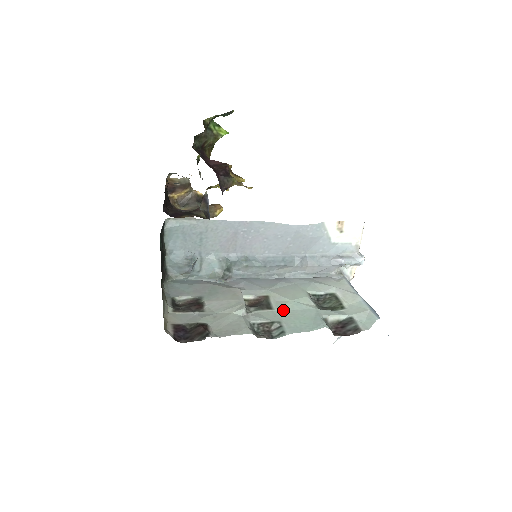
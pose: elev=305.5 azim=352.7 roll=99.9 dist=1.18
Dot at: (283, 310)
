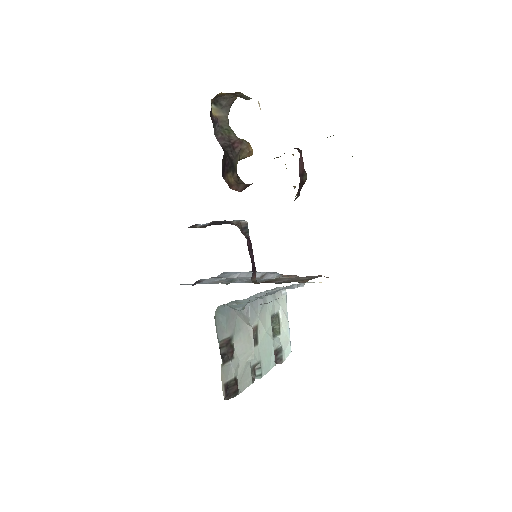
Dot at: (262, 345)
